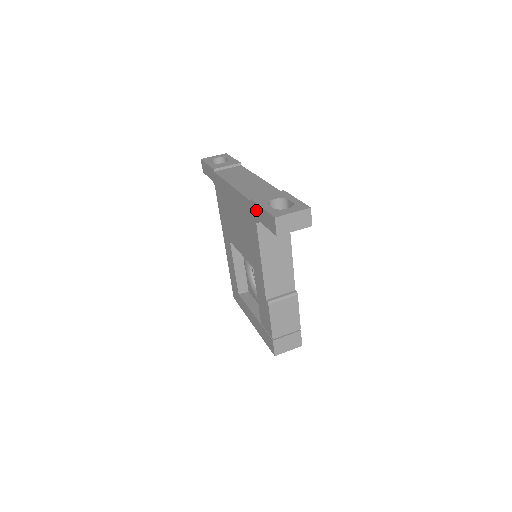
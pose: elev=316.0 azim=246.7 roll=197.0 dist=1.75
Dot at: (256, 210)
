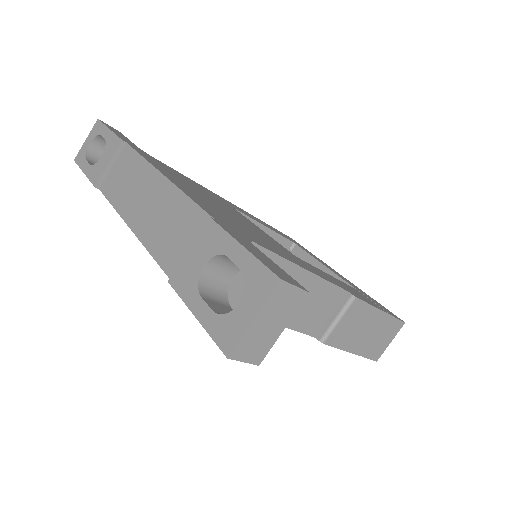
Dot at: occluded
